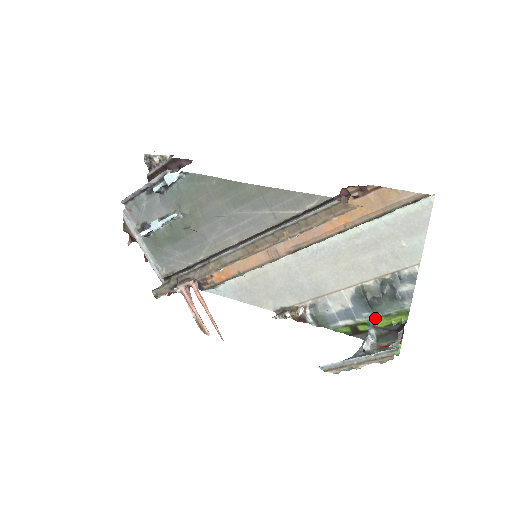
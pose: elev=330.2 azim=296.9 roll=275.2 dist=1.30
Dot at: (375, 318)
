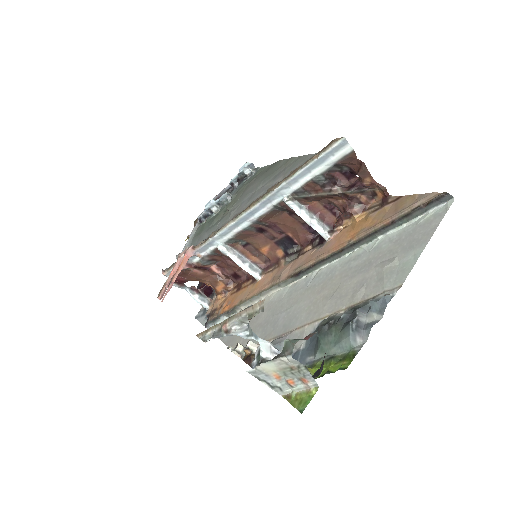
Dot at: (315, 363)
